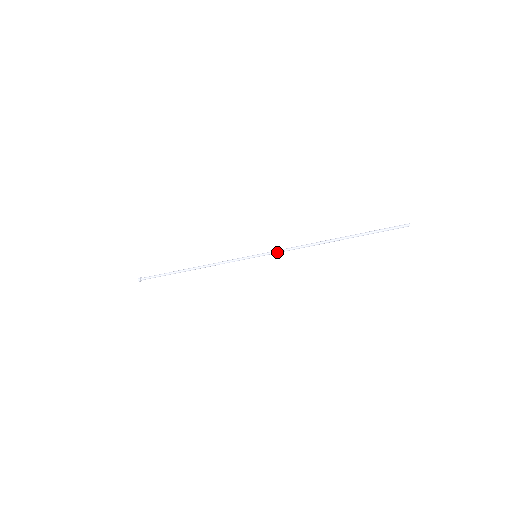
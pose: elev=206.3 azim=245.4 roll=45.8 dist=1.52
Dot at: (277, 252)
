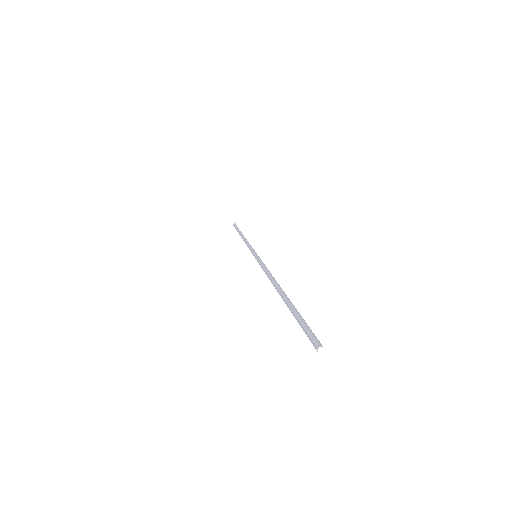
Dot at: (260, 264)
